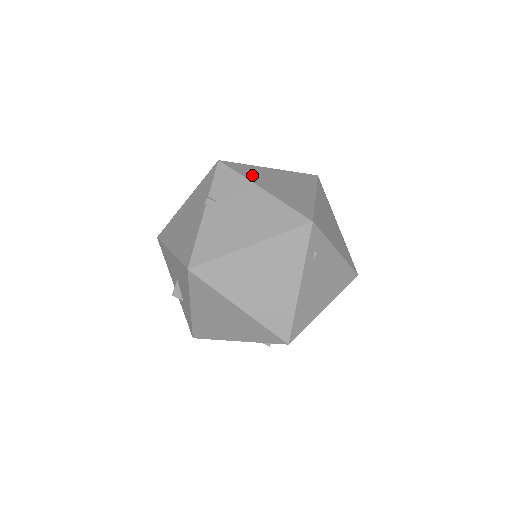
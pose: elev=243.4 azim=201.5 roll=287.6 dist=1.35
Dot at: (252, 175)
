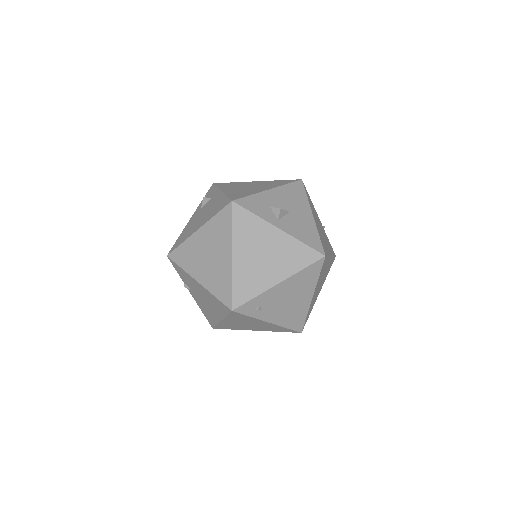
Dot at: (188, 262)
